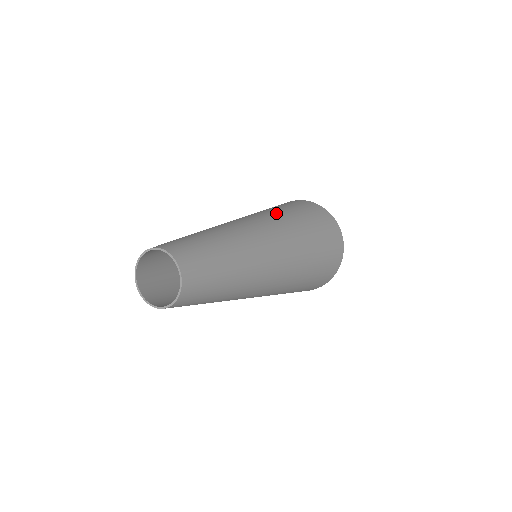
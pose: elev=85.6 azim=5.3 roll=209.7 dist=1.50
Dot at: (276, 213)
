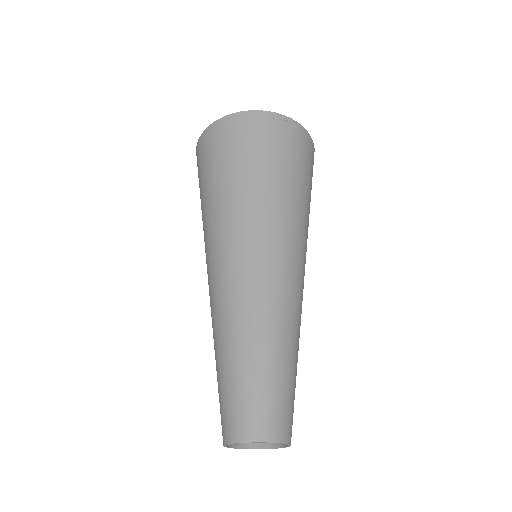
Dot at: occluded
